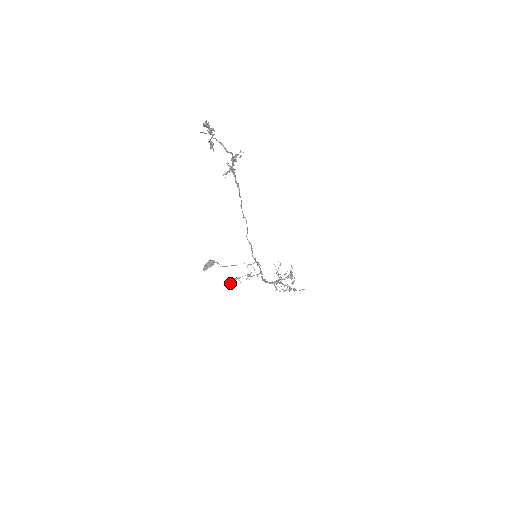
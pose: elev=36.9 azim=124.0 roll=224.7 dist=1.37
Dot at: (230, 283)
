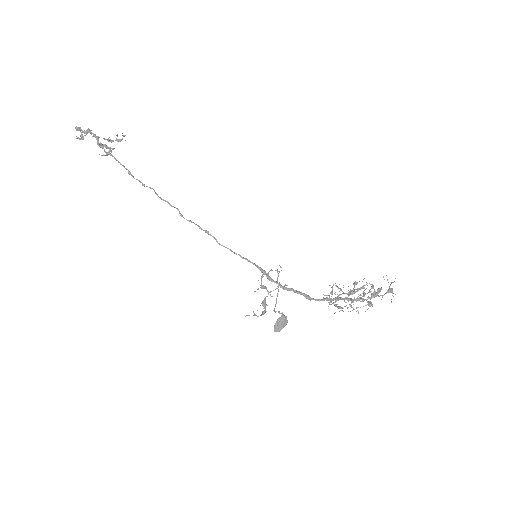
Dot at: (261, 314)
